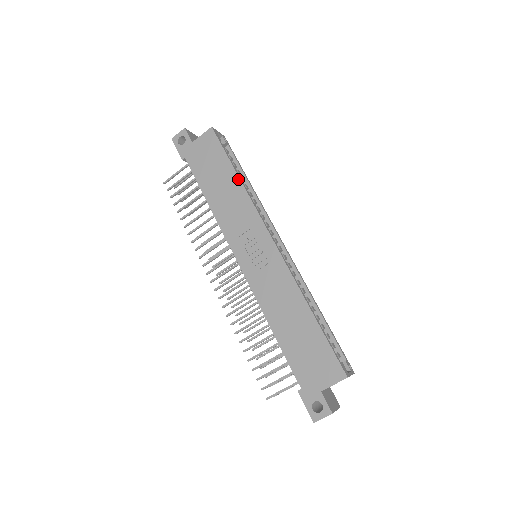
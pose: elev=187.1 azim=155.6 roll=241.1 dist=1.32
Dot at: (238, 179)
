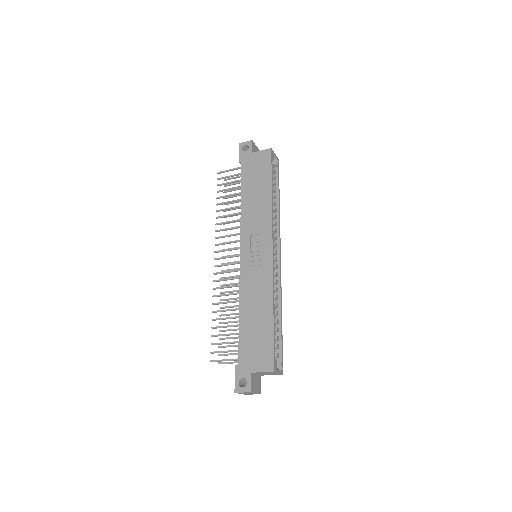
Dot at: (270, 194)
